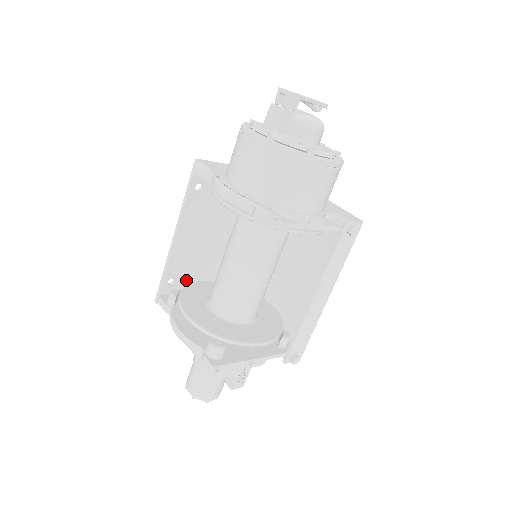
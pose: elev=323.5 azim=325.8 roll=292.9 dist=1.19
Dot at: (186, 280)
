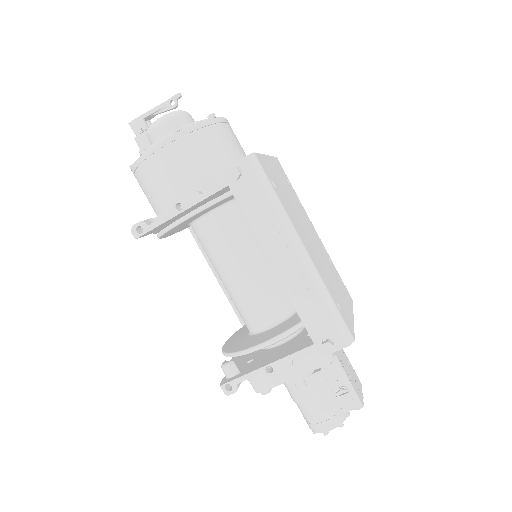
Dot at: occluded
